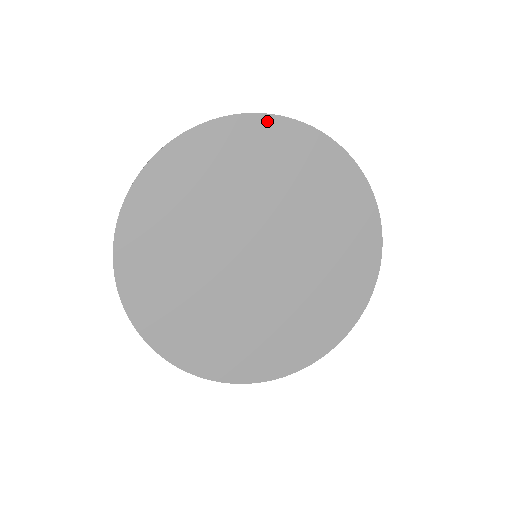
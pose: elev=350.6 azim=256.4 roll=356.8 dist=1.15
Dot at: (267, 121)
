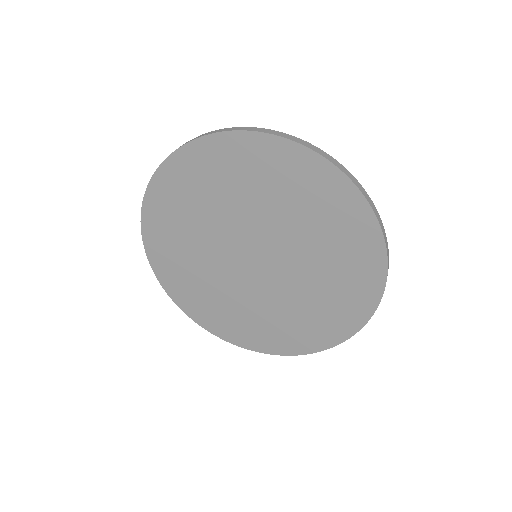
Dot at: (197, 146)
